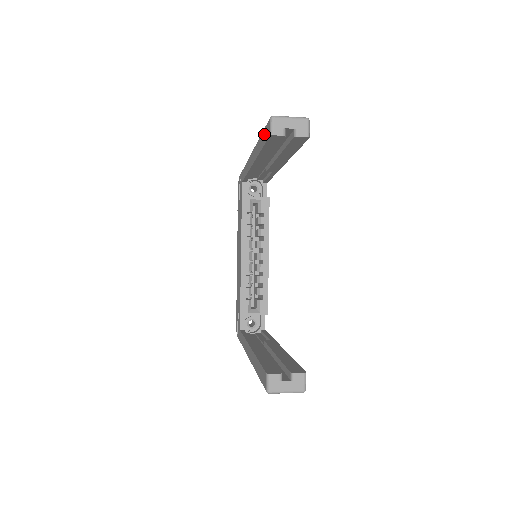
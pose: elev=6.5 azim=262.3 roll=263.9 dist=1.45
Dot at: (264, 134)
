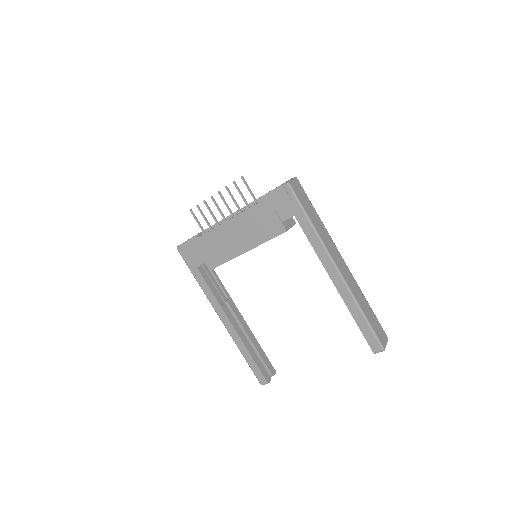
Dot at: (370, 335)
